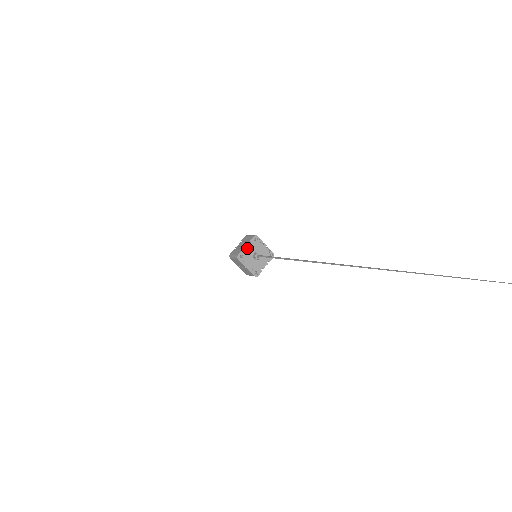
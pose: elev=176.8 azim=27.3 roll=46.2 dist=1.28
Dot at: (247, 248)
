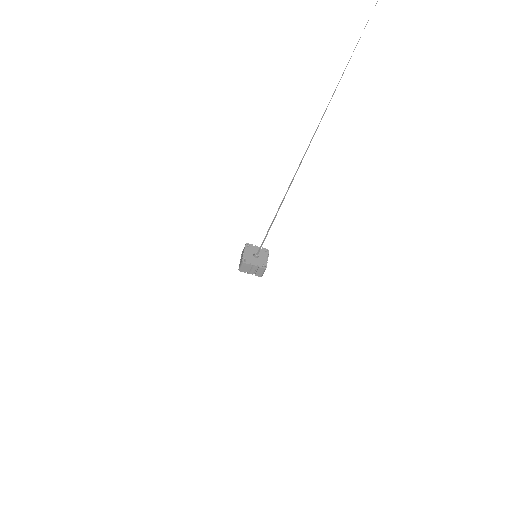
Dot at: (257, 248)
